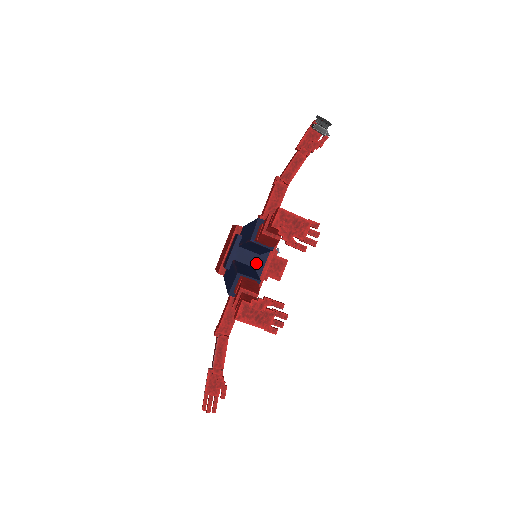
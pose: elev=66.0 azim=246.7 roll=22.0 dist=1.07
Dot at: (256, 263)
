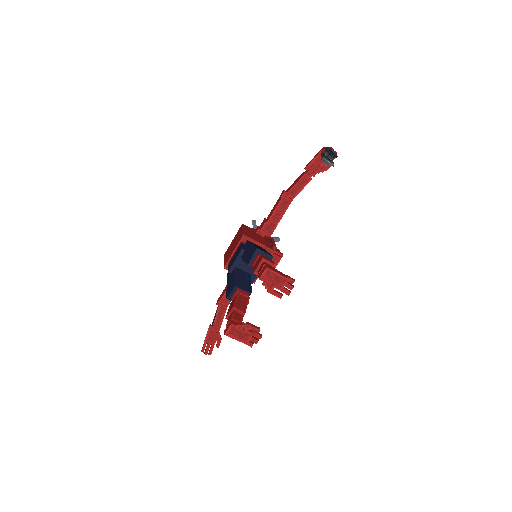
Dot at: occluded
